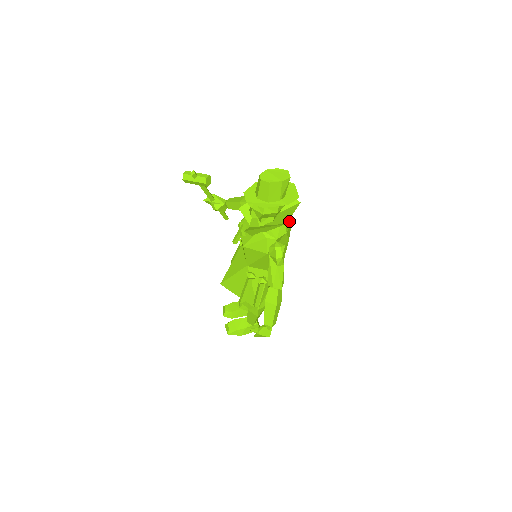
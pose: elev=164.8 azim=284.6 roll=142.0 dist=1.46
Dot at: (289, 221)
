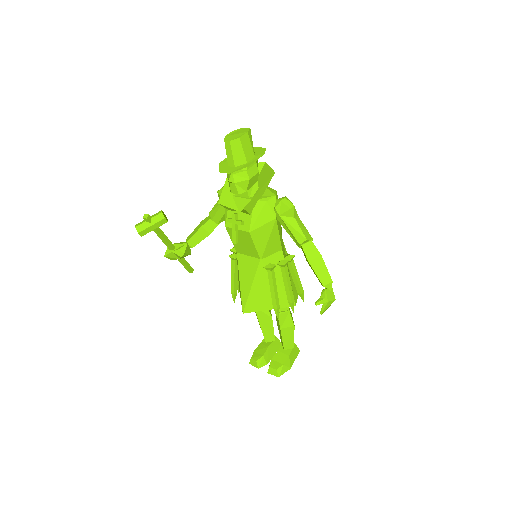
Dot at: occluded
